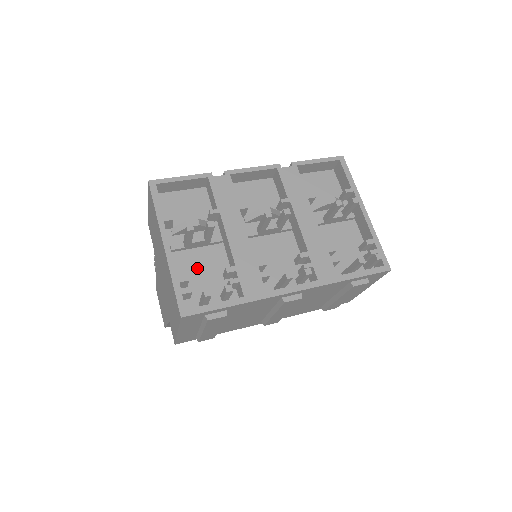
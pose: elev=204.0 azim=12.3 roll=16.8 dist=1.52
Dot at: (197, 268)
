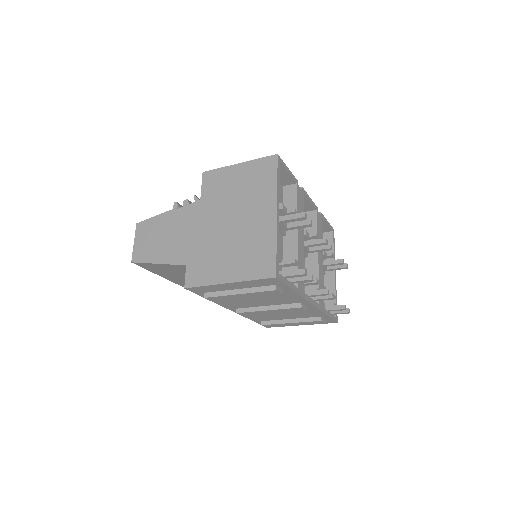
Dot at: occluded
